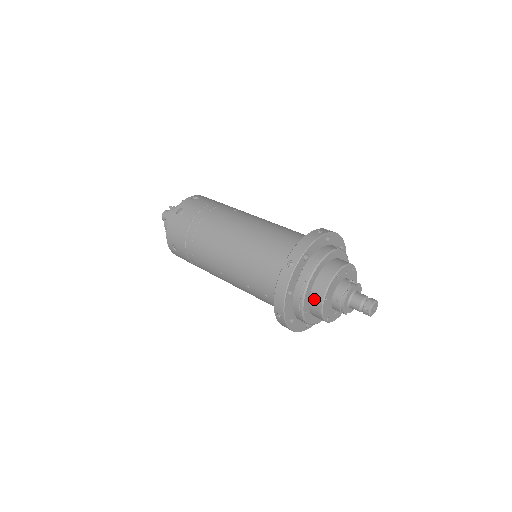
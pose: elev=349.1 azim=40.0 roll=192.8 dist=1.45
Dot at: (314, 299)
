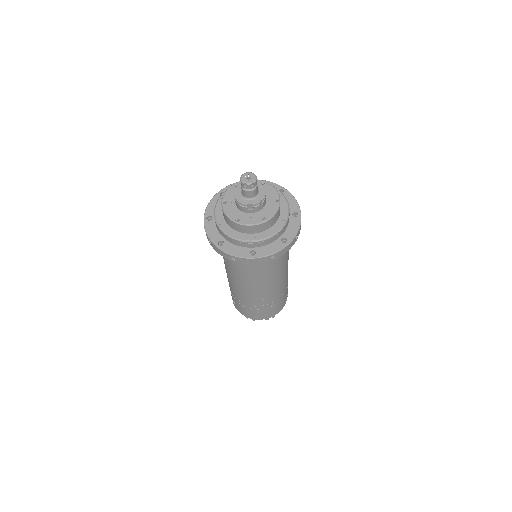
Dot at: occluded
